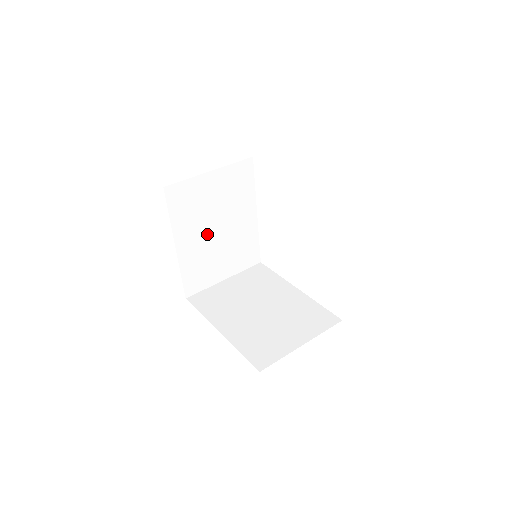
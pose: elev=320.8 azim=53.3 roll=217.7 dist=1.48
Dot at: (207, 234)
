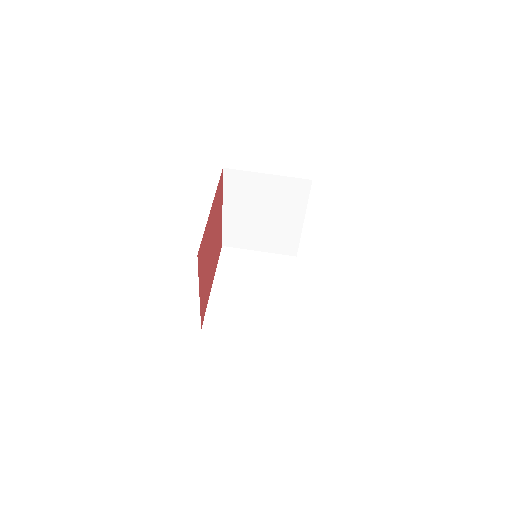
Dot at: (252, 214)
